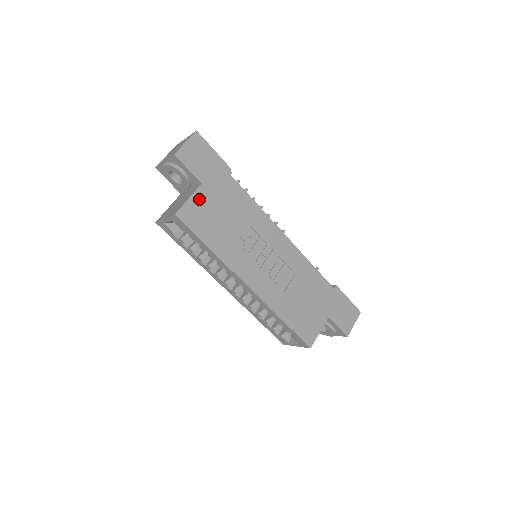
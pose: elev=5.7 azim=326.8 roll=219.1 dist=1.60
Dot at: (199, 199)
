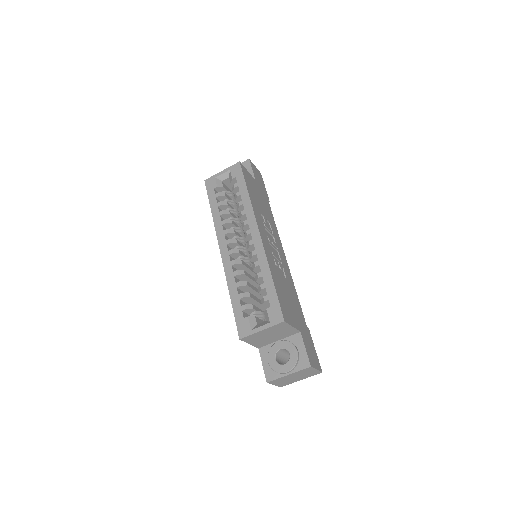
Dot at: (252, 179)
